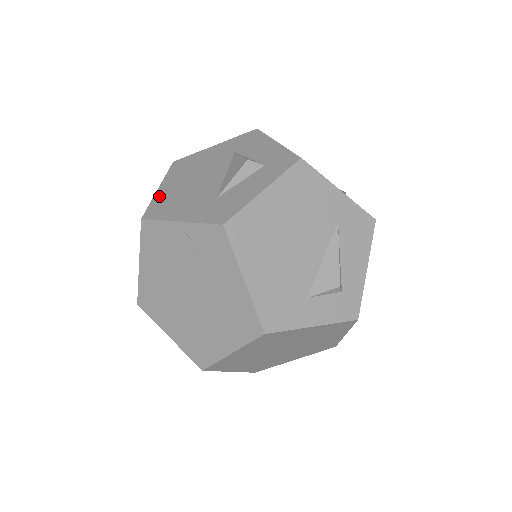
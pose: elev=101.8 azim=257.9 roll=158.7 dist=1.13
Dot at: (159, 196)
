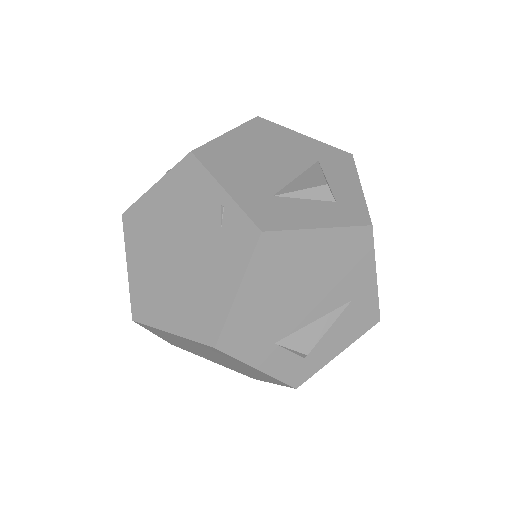
Dot at: (222, 142)
